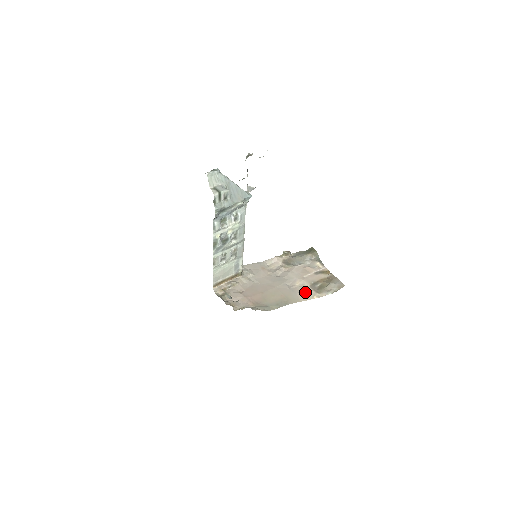
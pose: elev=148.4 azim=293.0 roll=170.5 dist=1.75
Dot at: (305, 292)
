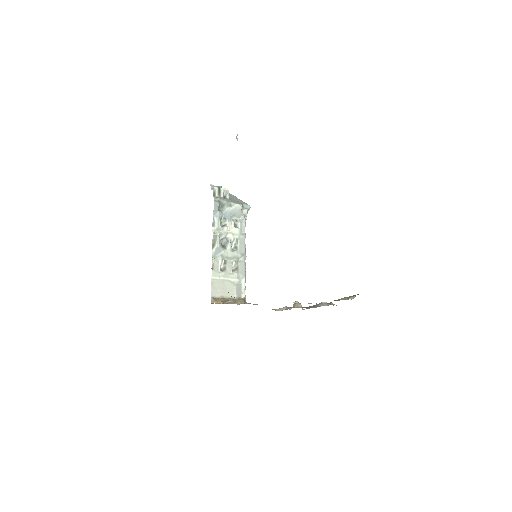
Dot at: occluded
